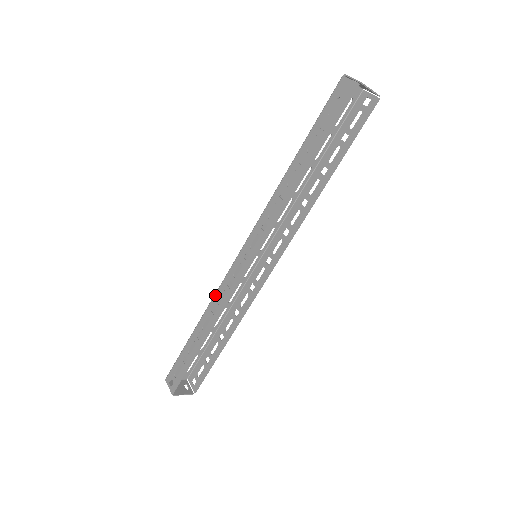
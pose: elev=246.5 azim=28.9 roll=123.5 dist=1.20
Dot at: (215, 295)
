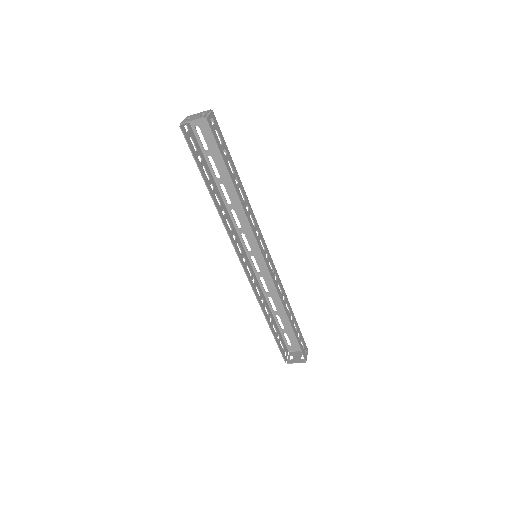
Dot at: (260, 289)
